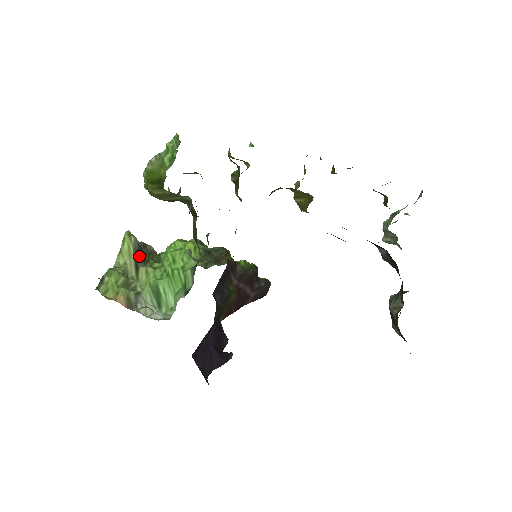
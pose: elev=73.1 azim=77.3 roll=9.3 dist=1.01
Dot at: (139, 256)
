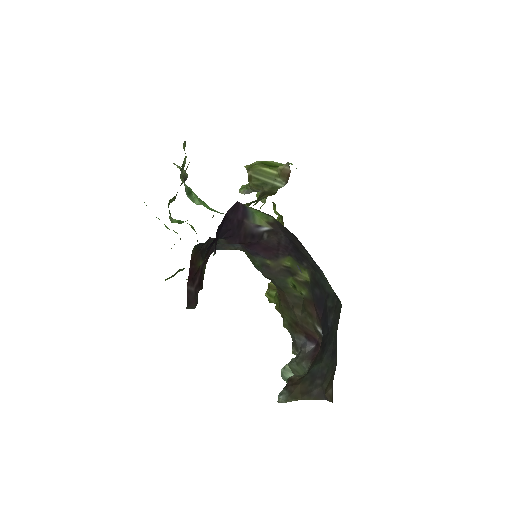
Dot at: occluded
